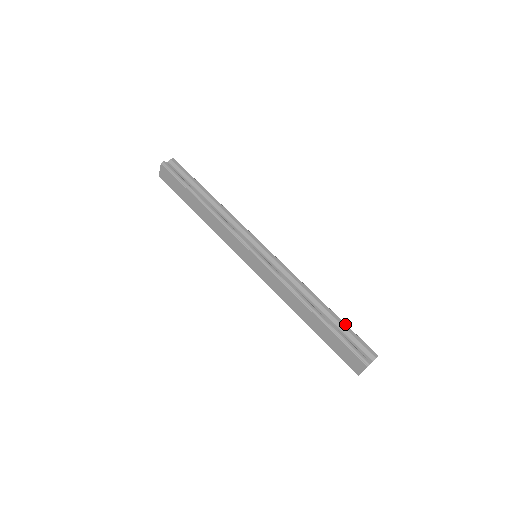
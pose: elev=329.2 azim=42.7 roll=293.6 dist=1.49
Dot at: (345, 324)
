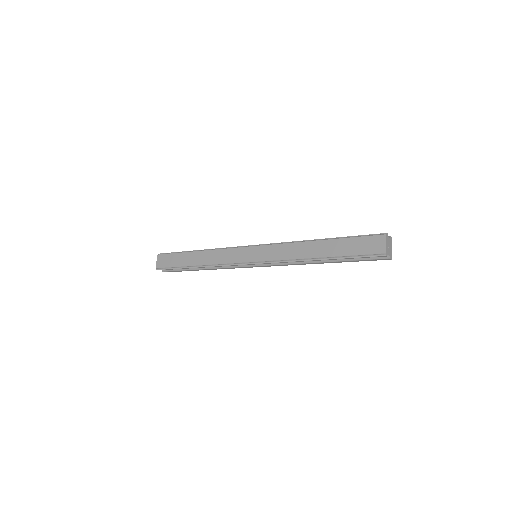
Dot at: occluded
